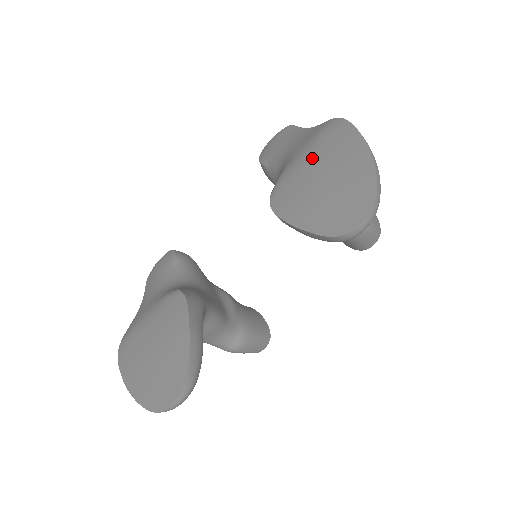
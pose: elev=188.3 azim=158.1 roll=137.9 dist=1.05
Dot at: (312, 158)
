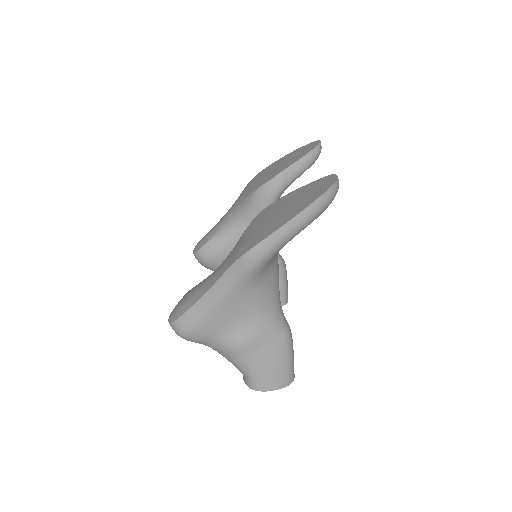
Dot at: (262, 176)
